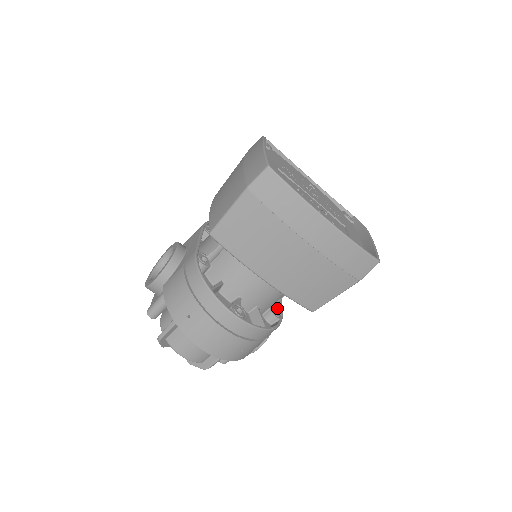
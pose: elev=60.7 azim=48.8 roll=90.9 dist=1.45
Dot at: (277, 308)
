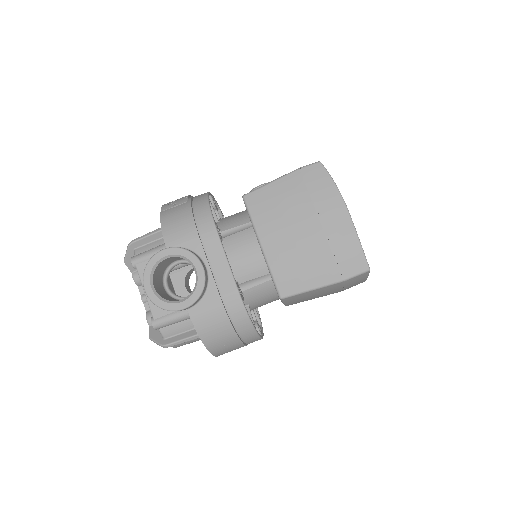
Dot at: occluded
